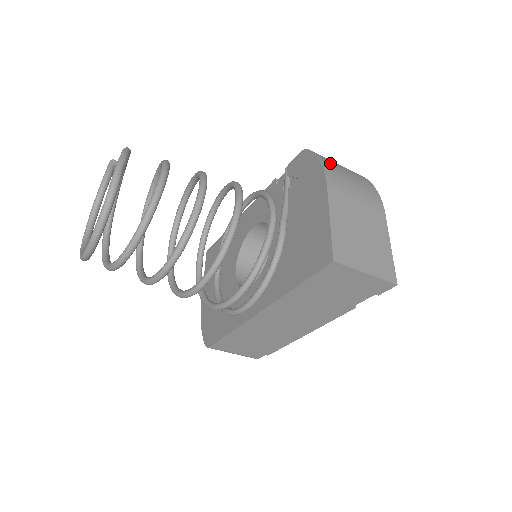
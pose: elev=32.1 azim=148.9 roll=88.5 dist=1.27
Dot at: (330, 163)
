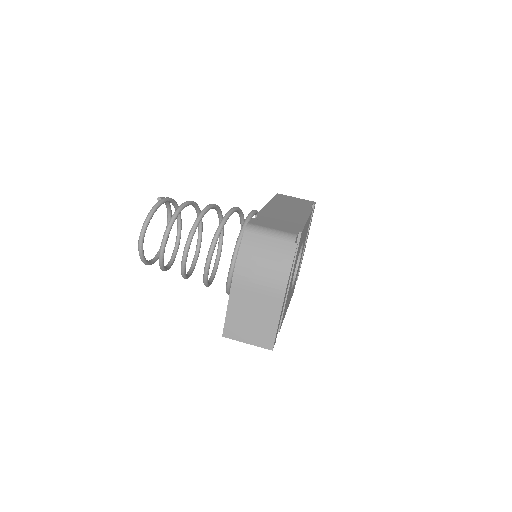
Dot at: (250, 253)
